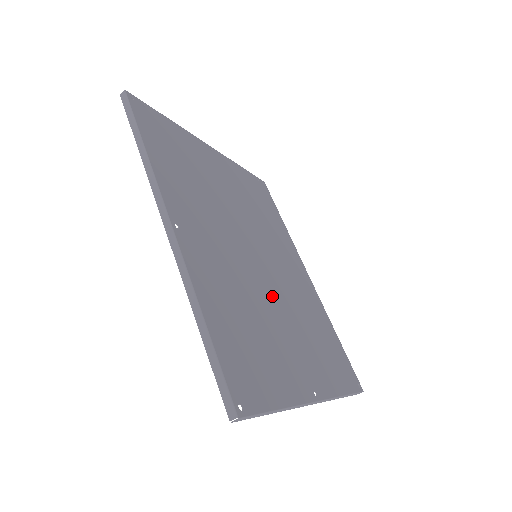
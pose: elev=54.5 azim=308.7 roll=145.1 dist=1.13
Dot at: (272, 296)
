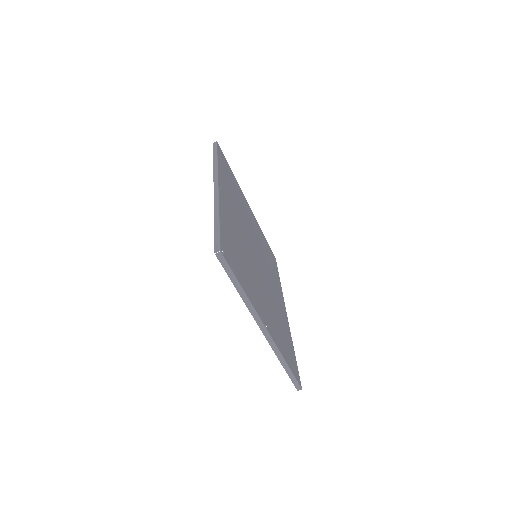
Dot at: (258, 274)
